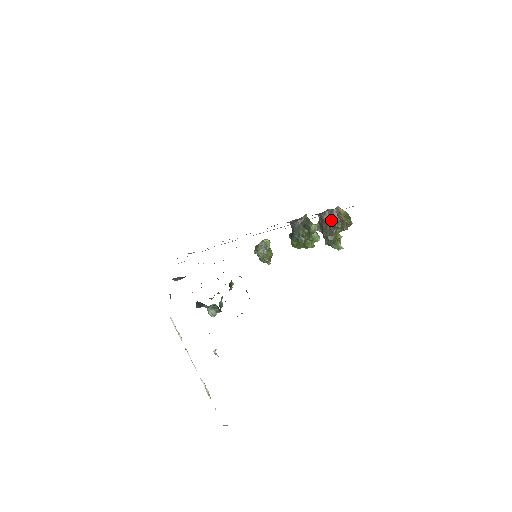
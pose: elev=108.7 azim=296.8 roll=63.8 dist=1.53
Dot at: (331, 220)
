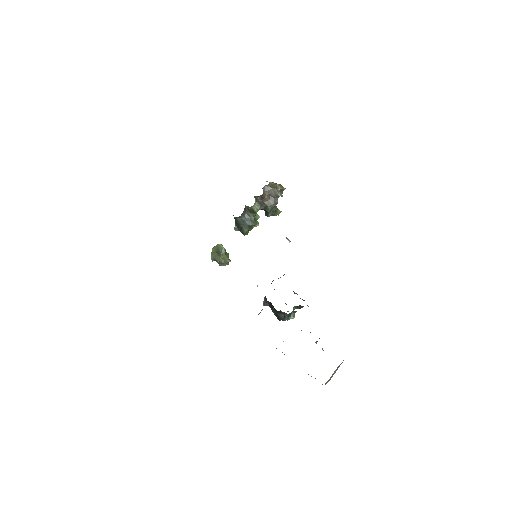
Dot at: (270, 194)
